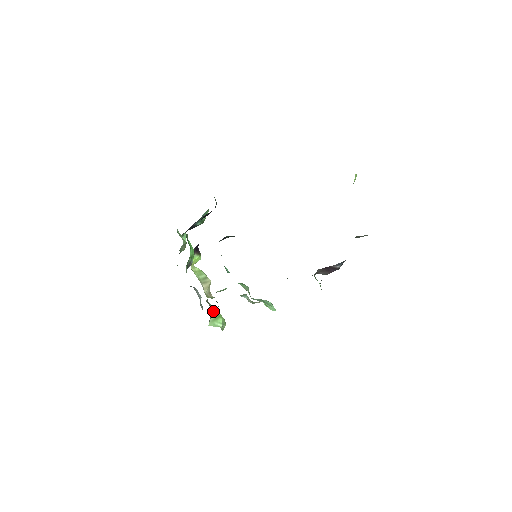
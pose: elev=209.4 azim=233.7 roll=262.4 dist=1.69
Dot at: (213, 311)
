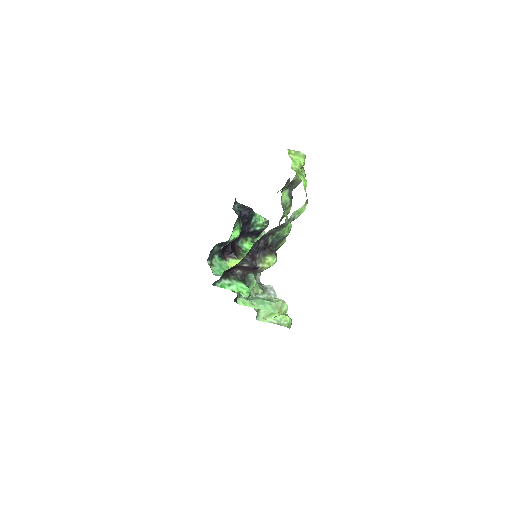
Dot at: occluded
